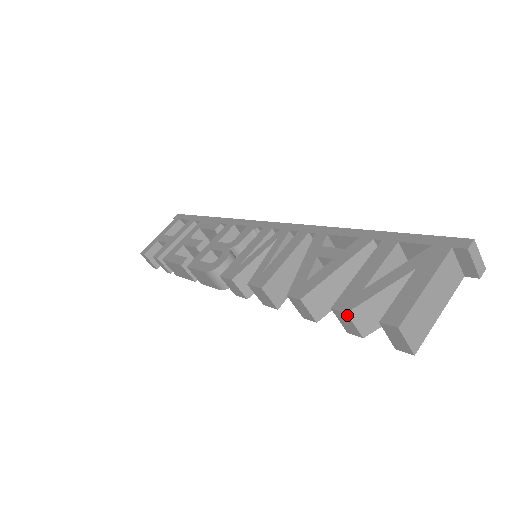
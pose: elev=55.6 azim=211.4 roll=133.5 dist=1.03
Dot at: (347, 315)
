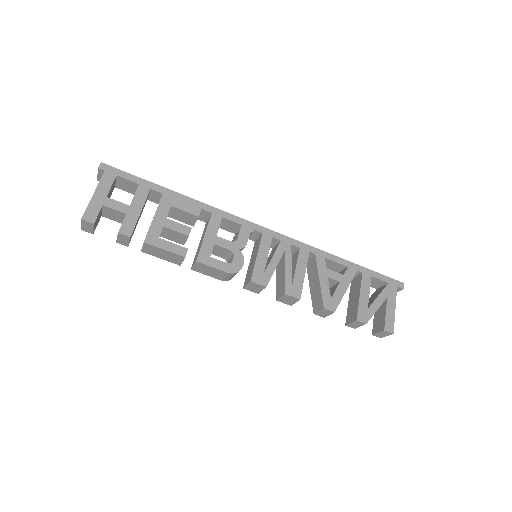
Dot at: occluded
